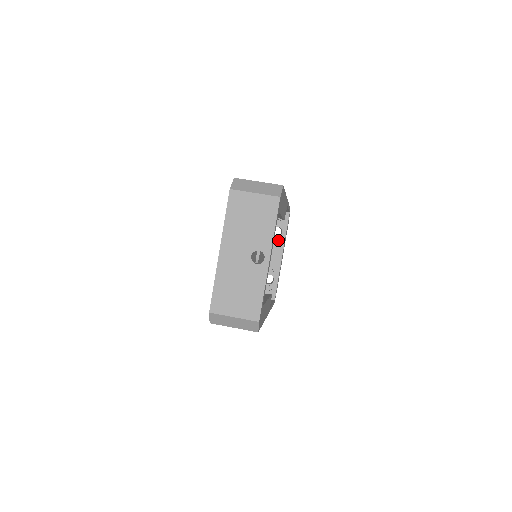
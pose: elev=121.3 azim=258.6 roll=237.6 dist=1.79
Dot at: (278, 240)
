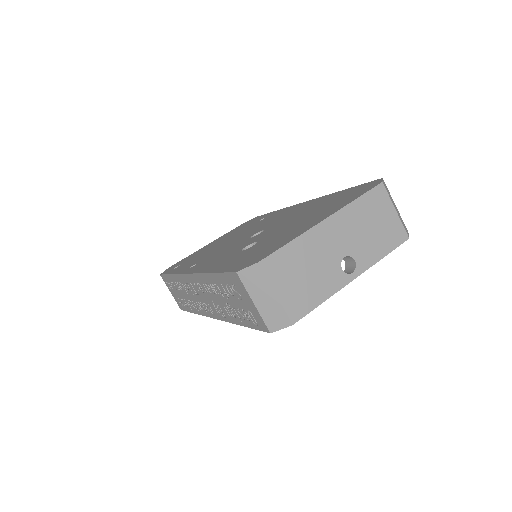
Dot at: occluded
